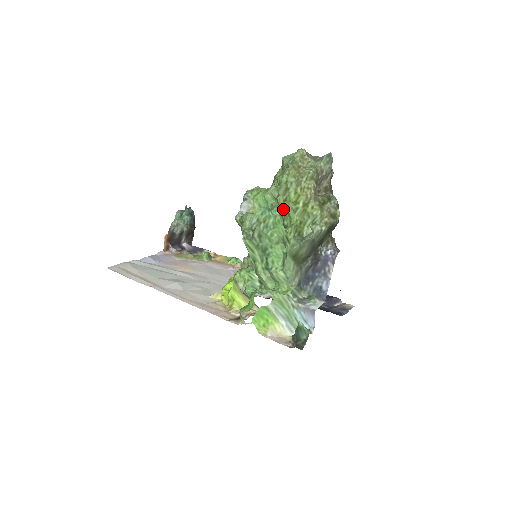
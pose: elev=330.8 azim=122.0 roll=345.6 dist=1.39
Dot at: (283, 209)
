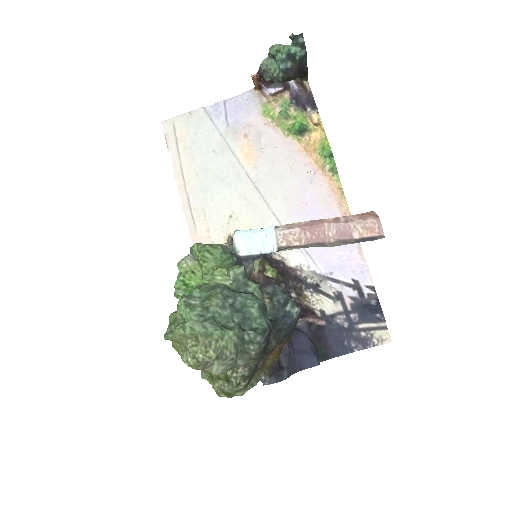
Dot at: occluded
